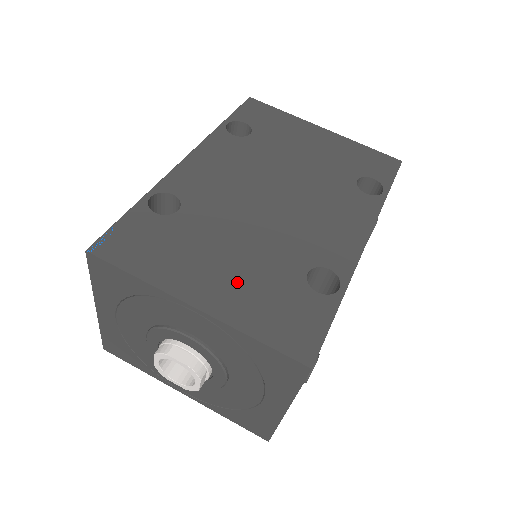
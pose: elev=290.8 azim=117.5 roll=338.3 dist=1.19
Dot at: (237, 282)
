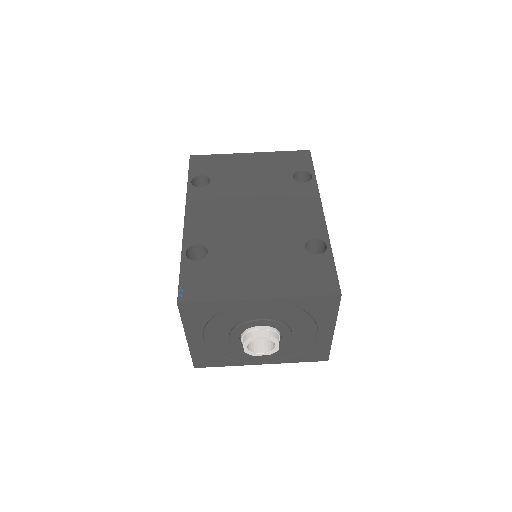
Dot at: (272, 273)
